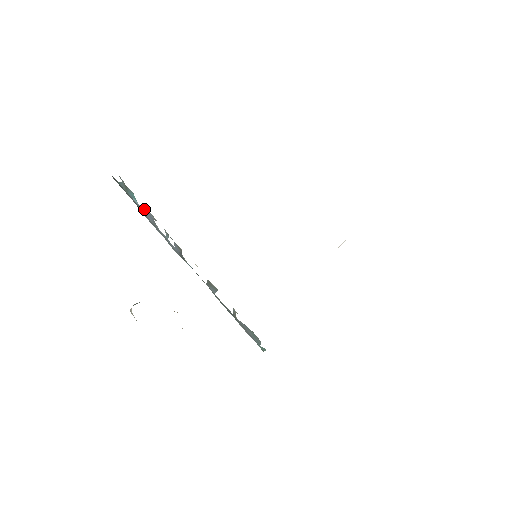
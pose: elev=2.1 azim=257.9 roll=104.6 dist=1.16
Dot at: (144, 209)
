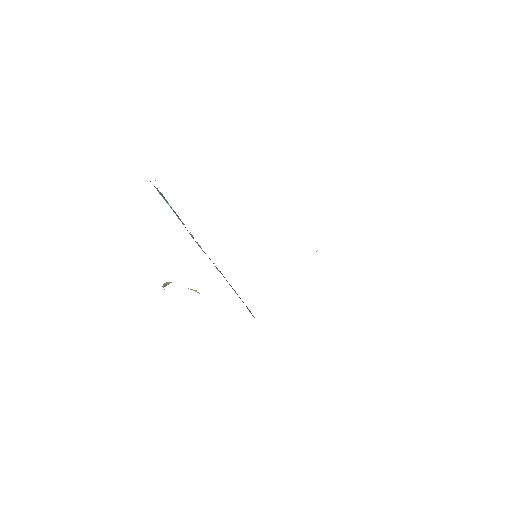
Dot at: (175, 213)
